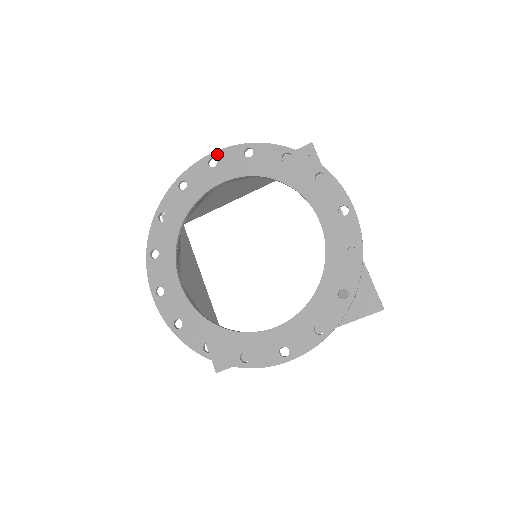
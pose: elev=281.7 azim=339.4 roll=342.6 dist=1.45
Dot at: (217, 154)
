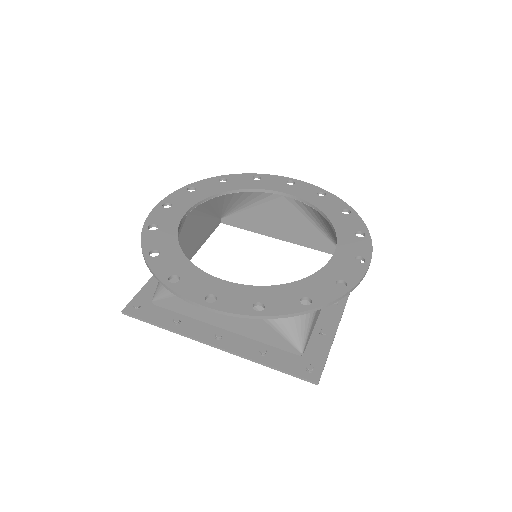
Dot at: (299, 181)
